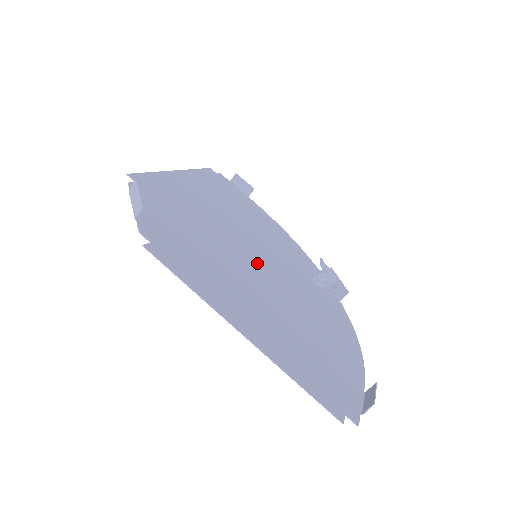
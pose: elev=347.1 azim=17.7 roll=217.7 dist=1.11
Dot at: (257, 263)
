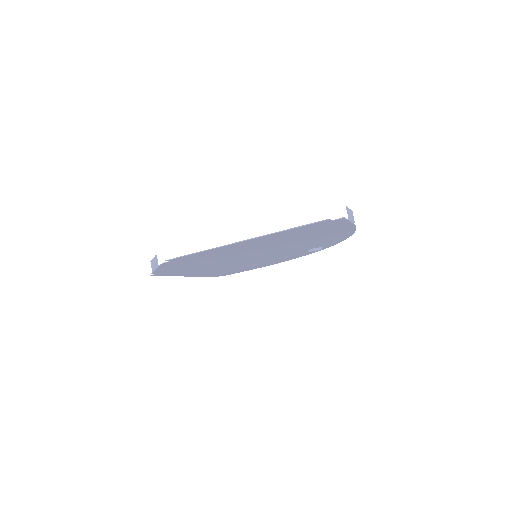
Dot at: (257, 254)
